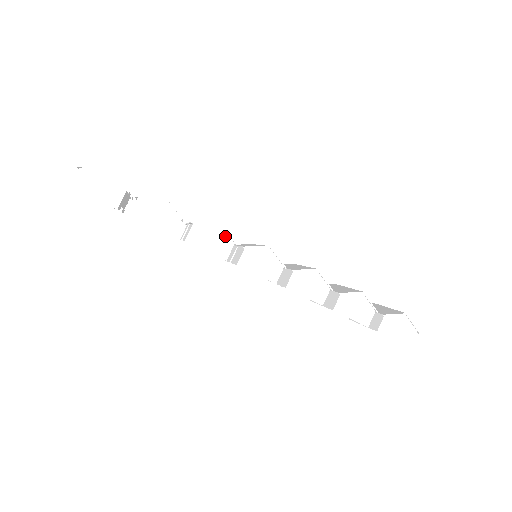
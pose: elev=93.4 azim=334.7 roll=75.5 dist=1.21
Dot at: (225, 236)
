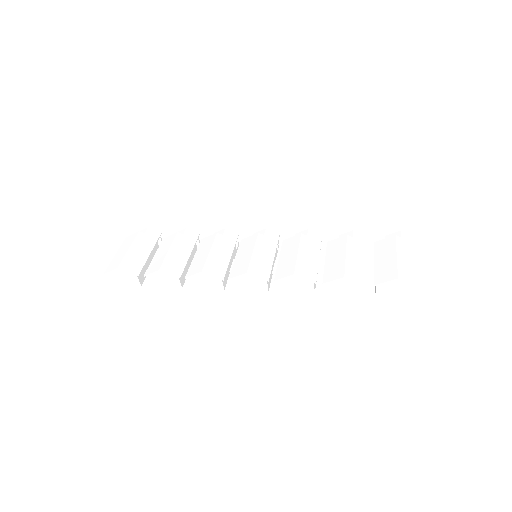
Dot at: (212, 277)
